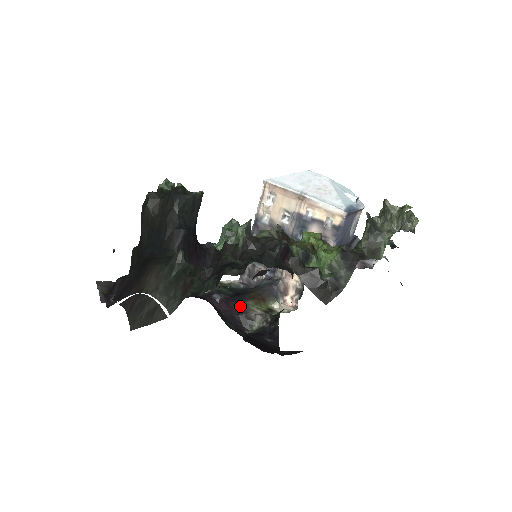
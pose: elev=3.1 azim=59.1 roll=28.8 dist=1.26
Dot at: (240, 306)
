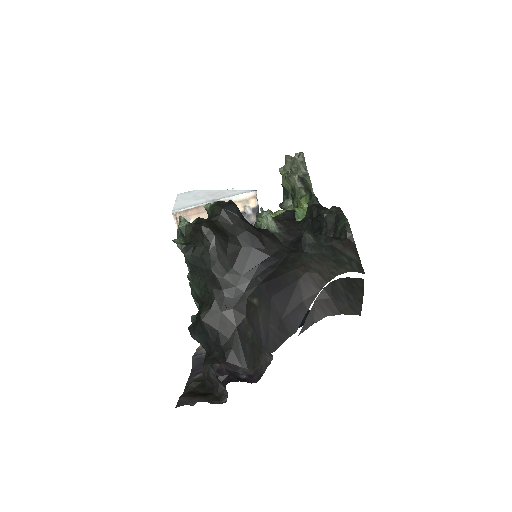
Dot at: occluded
